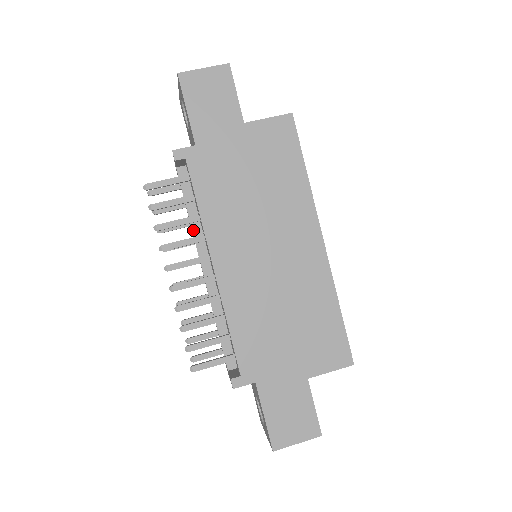
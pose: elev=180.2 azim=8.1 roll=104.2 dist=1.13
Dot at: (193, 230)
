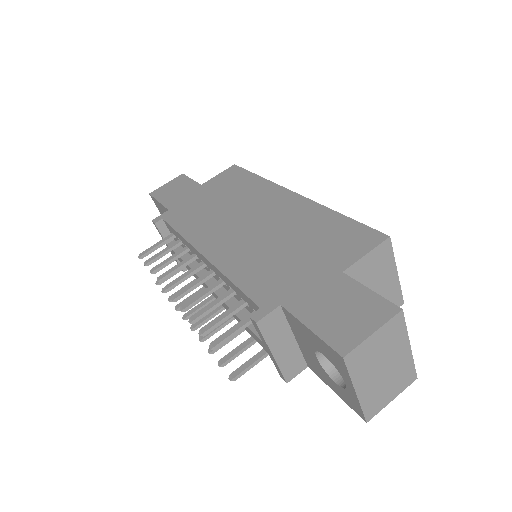
Dot at: (190, 266)
